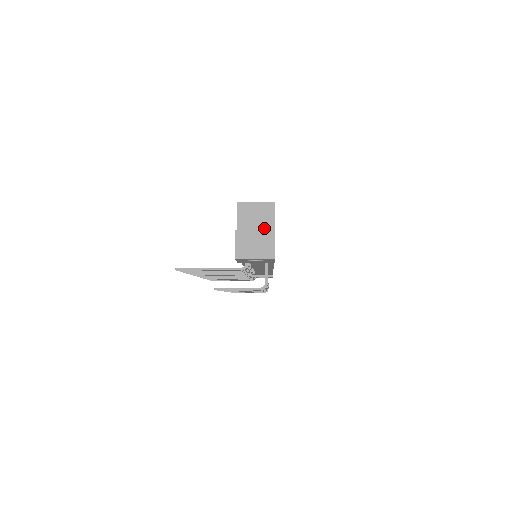
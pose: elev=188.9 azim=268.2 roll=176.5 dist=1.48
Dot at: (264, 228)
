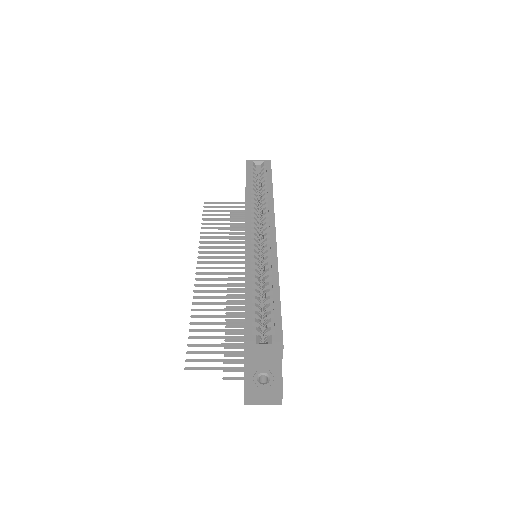
Dot at: (272, 362)
